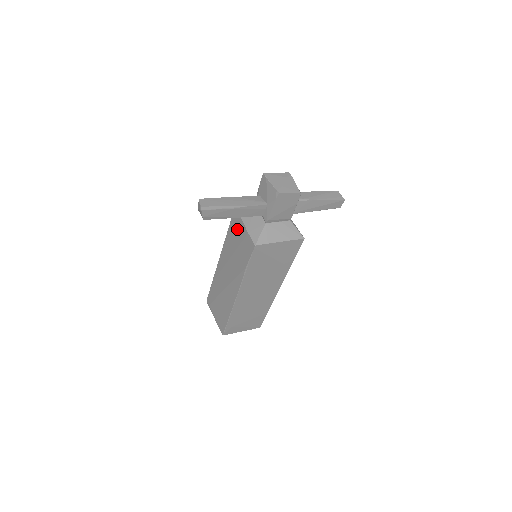
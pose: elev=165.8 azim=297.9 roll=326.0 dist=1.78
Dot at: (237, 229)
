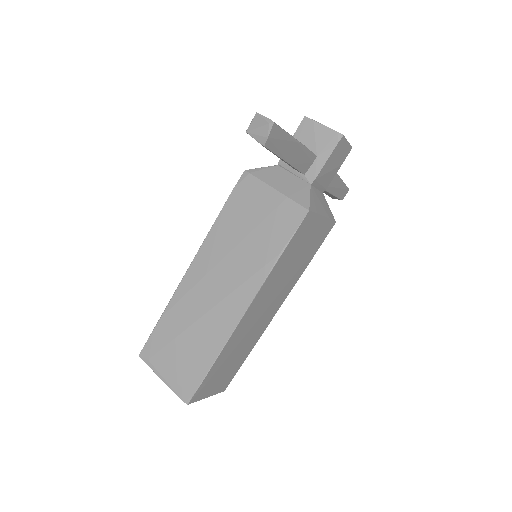
Dot at: (252, 201)
